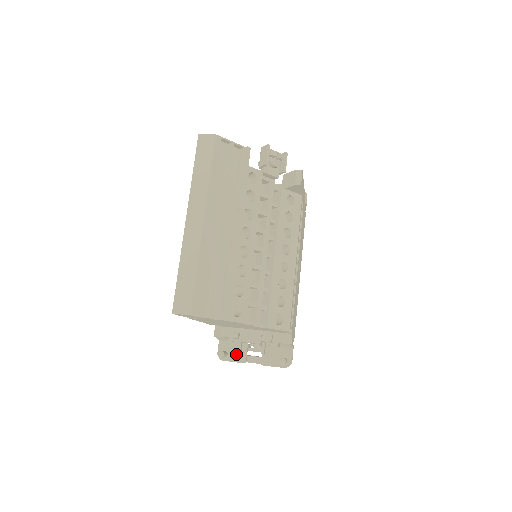
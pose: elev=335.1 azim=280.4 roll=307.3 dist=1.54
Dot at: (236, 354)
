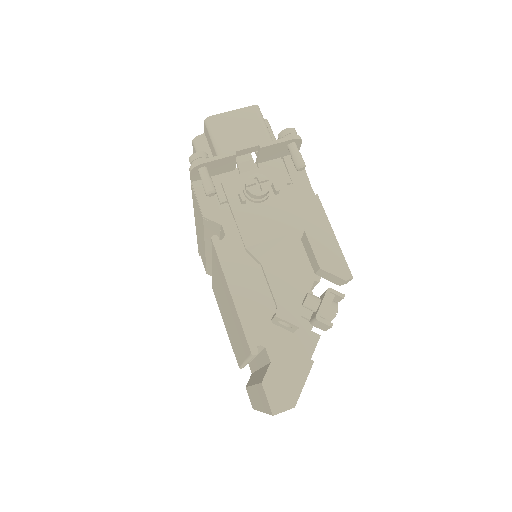
Dot at: occluded
